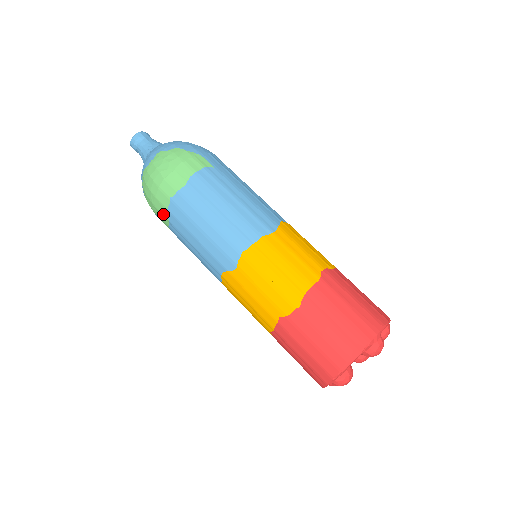
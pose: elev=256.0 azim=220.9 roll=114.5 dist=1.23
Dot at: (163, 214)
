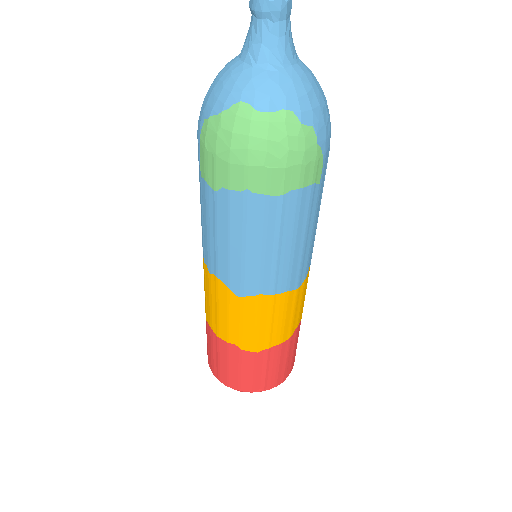
Dot at: (217, 179)
